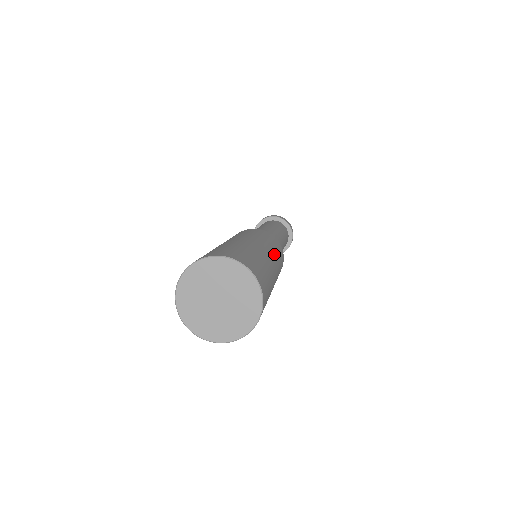
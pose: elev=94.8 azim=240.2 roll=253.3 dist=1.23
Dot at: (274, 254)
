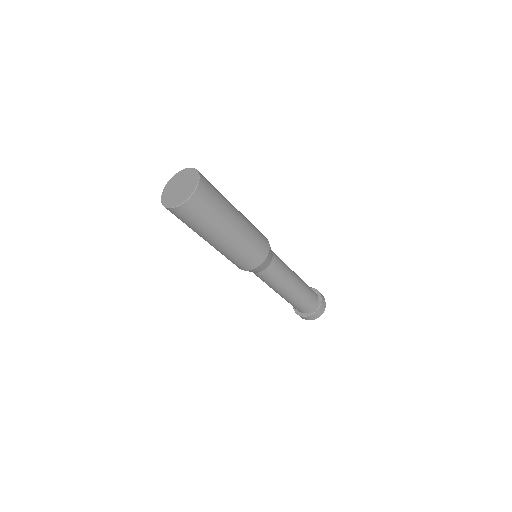
Dot at: (247, 229)
